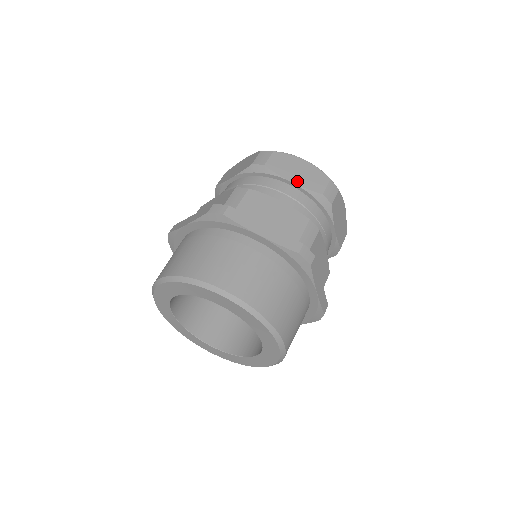
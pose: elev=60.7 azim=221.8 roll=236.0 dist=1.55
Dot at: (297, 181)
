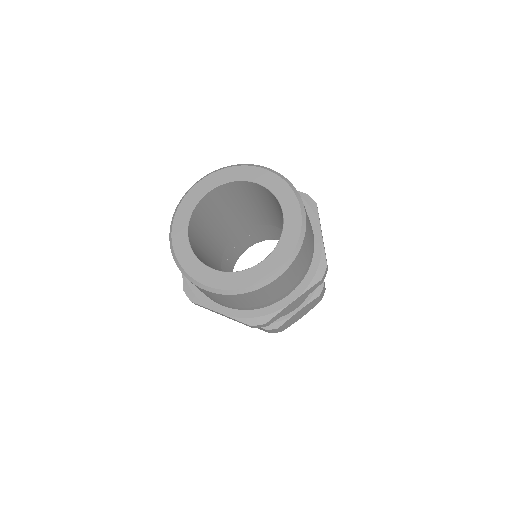
Dot at: occluded
